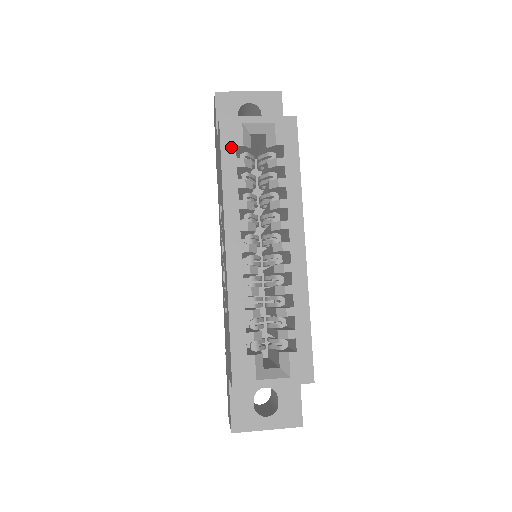
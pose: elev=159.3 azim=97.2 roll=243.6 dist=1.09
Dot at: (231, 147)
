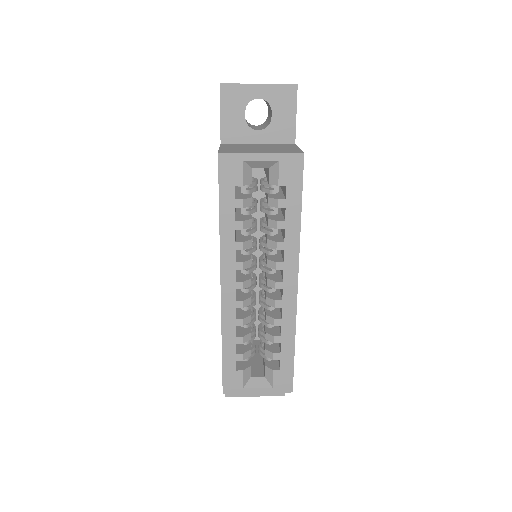
Dot at: (230, 187)
